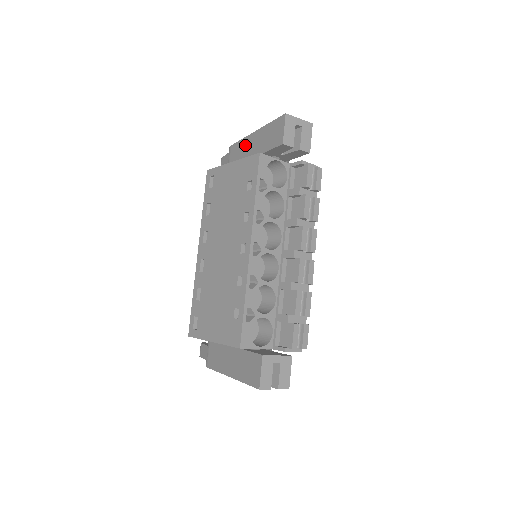
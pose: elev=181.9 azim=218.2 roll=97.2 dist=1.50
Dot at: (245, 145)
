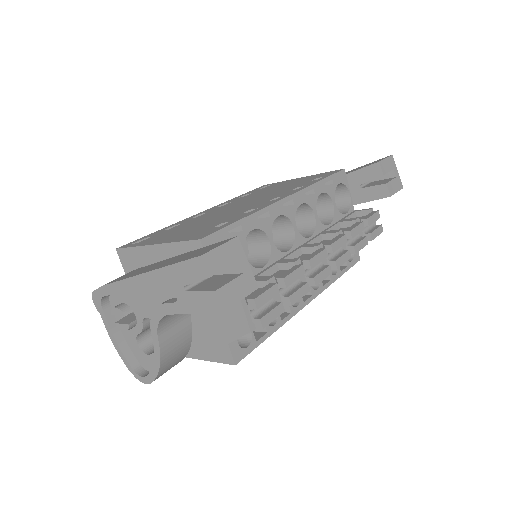
Dot at: occluded
